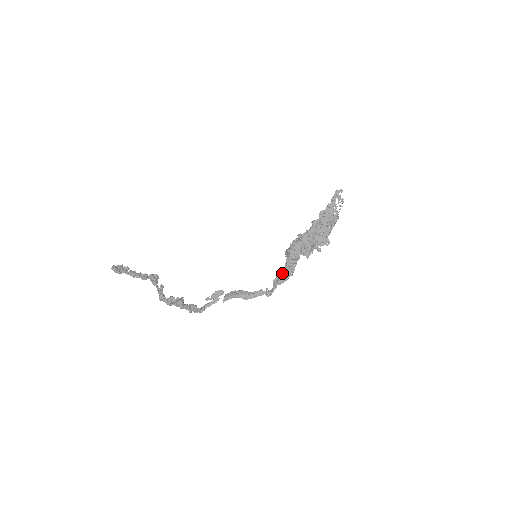
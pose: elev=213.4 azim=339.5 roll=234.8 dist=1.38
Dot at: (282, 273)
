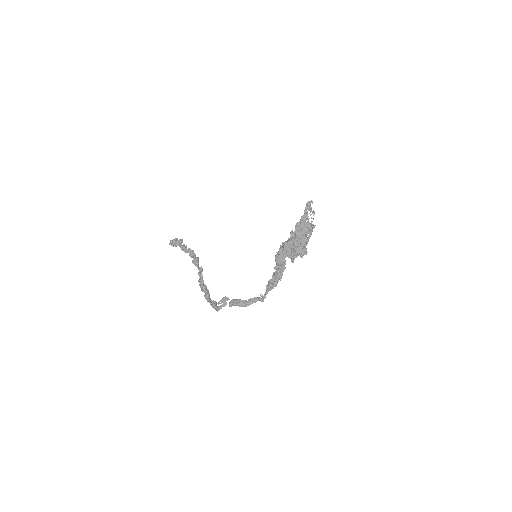
Dot at: (272, 279)
